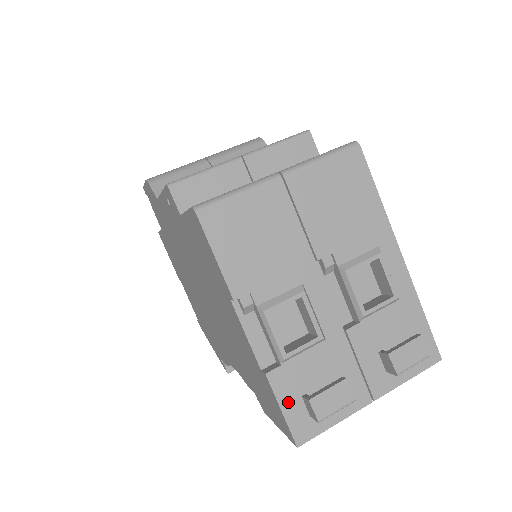
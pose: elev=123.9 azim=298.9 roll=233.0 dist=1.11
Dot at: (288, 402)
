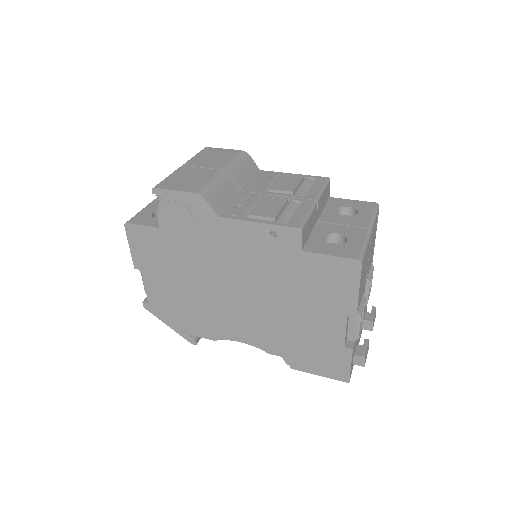
Dot at: (352, 361)
